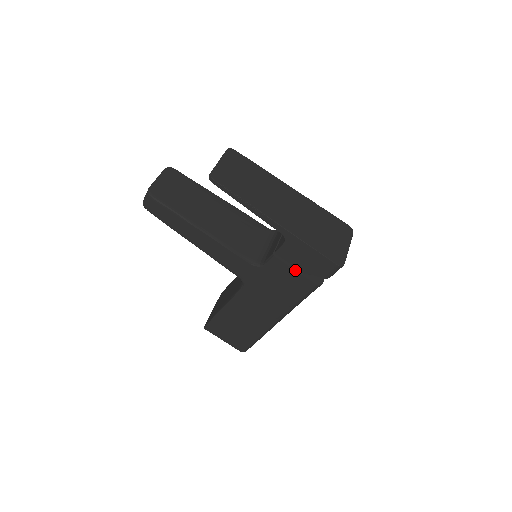
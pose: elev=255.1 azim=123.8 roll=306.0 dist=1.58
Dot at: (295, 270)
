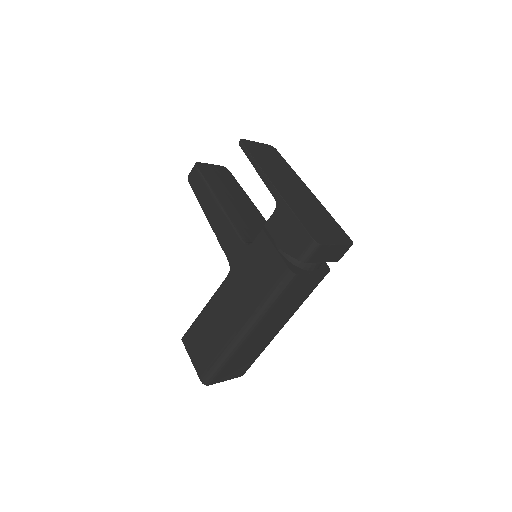
Dot at: (276, 248)
